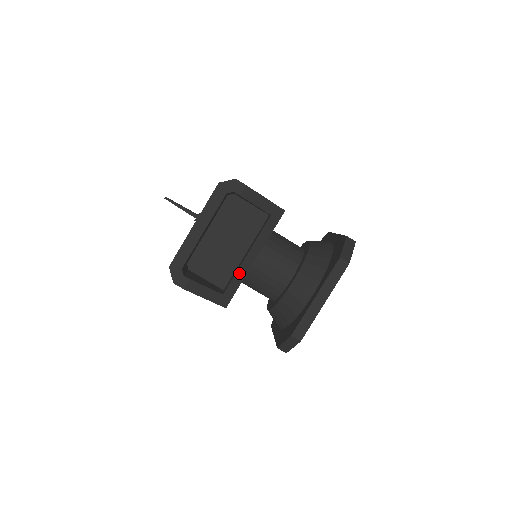
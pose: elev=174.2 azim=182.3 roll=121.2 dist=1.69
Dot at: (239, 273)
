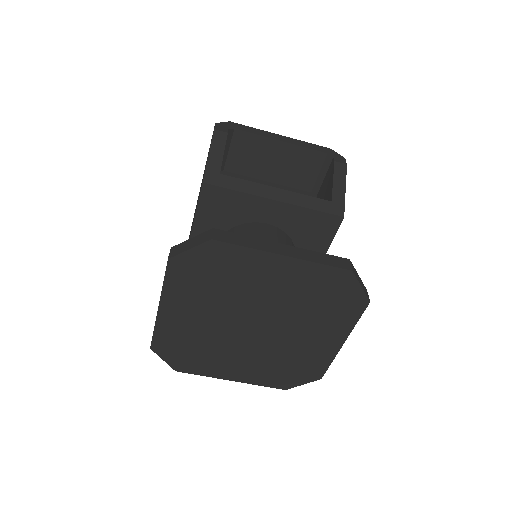
Dot at: (253, 186)
